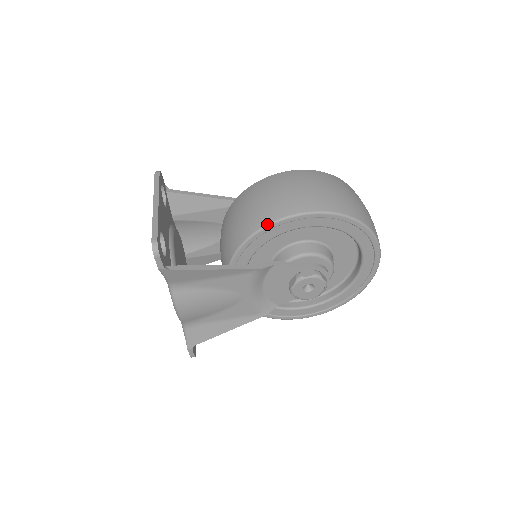
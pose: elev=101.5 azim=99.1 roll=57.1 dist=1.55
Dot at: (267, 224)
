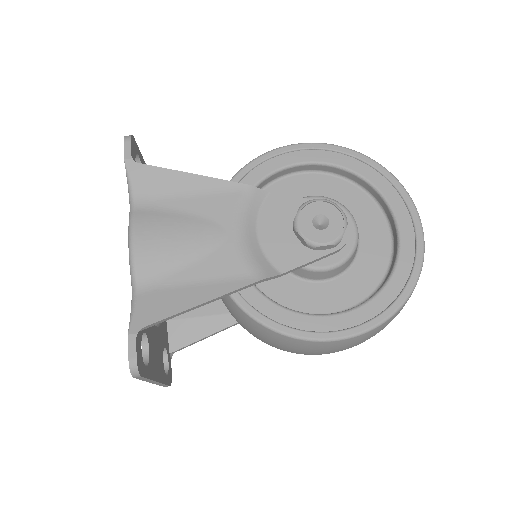
Dot at: (260, 155)
